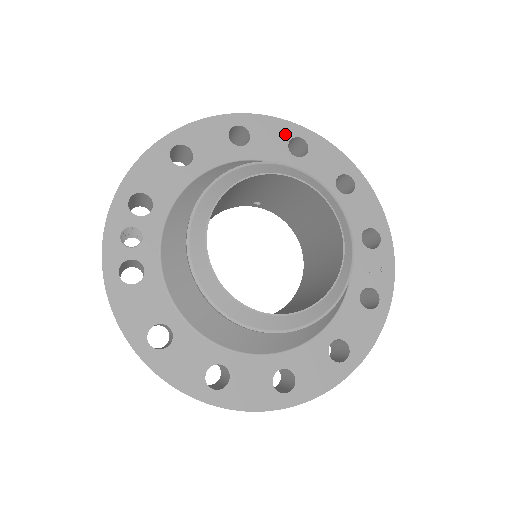
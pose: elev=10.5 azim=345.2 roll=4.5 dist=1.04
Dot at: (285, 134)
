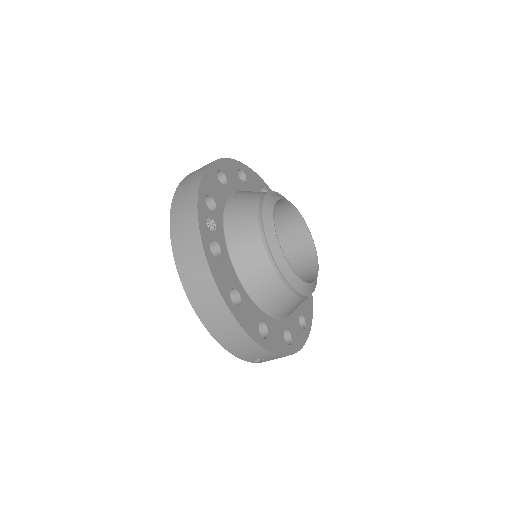
Dot at: (259, 182)
